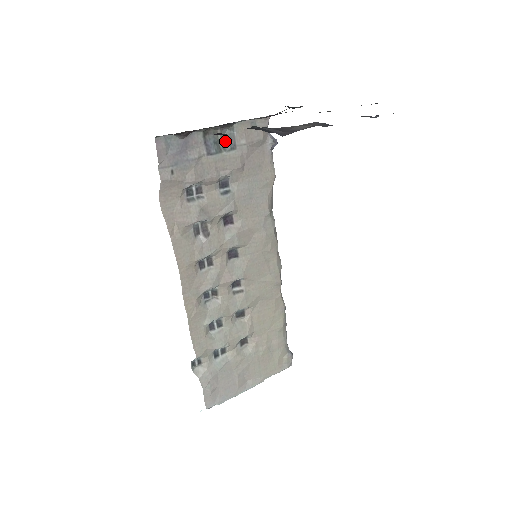
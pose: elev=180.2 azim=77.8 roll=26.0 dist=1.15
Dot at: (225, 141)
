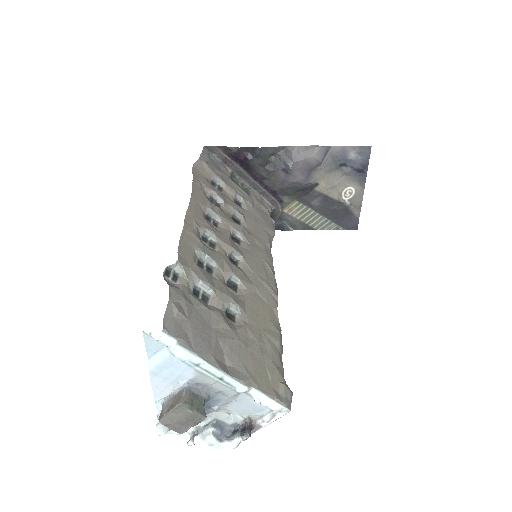
Dot at: (243, 190)
